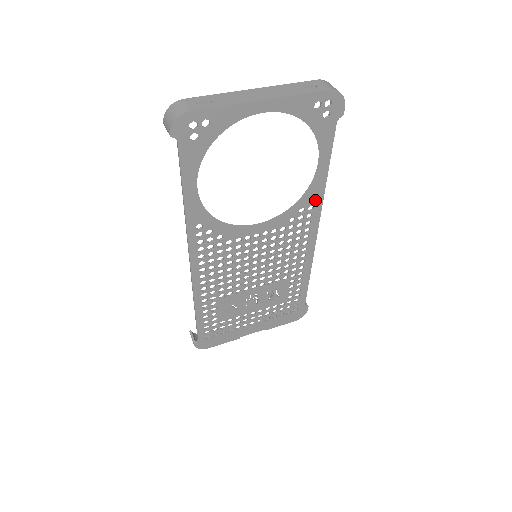
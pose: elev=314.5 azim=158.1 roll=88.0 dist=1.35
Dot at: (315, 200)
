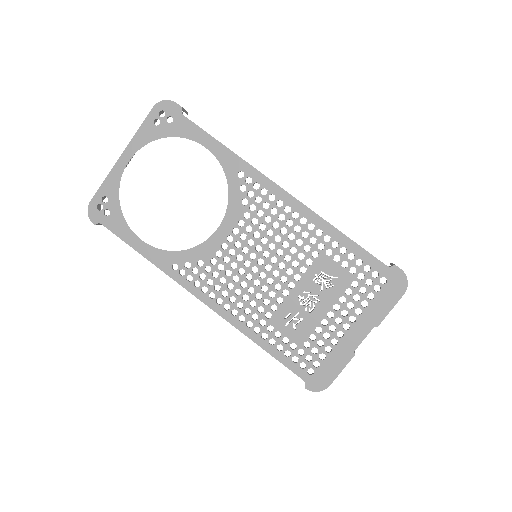
Dot at: (243, 171)
